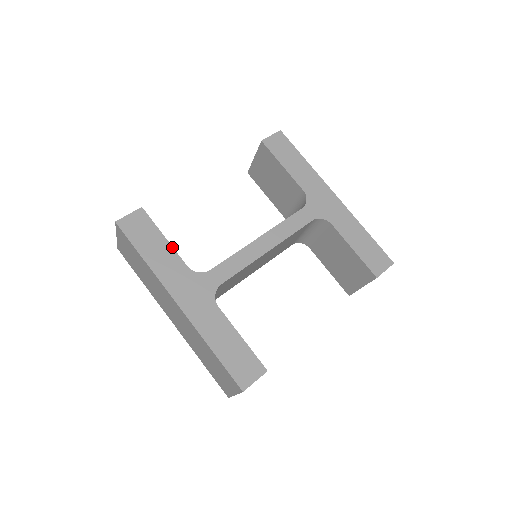
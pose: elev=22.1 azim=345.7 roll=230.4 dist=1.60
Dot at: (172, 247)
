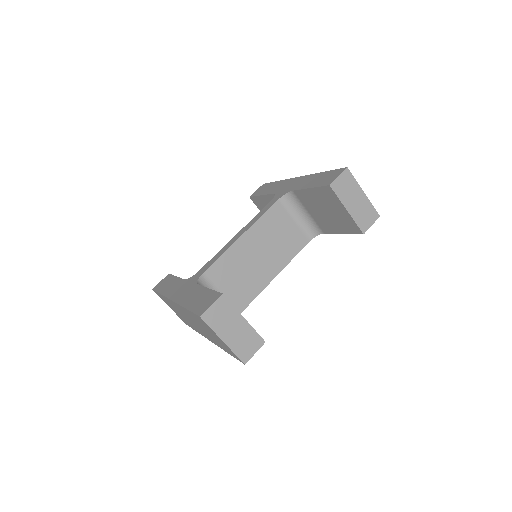
Dot at: (179, 278)
